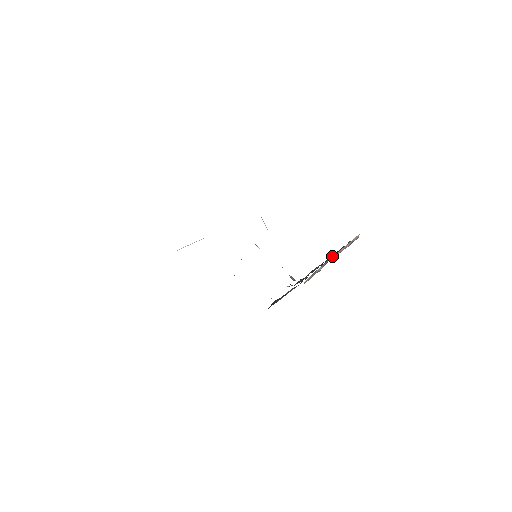
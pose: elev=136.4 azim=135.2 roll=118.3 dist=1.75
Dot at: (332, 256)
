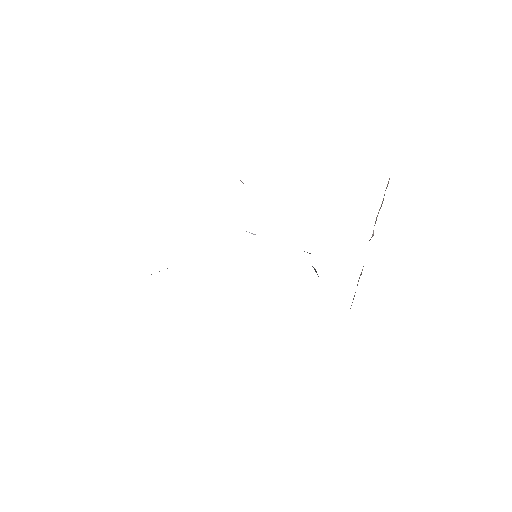
Dot at: occluded
